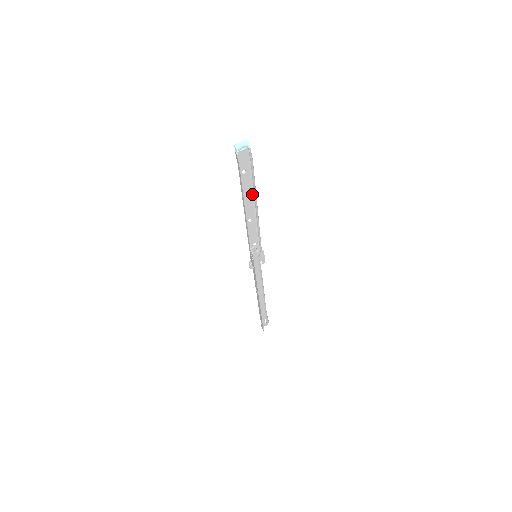
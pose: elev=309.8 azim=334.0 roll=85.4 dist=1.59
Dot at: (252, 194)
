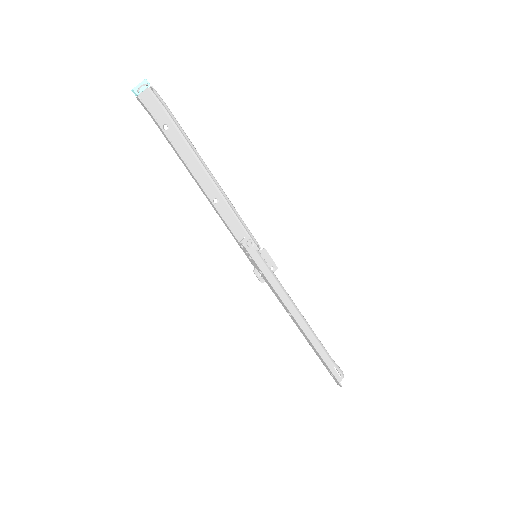
Dot at: (196, 159)
